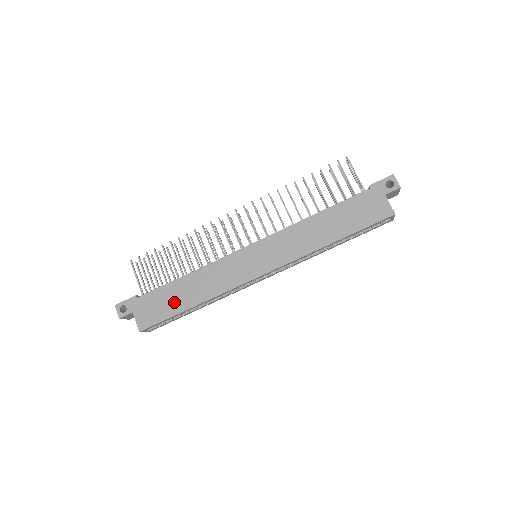
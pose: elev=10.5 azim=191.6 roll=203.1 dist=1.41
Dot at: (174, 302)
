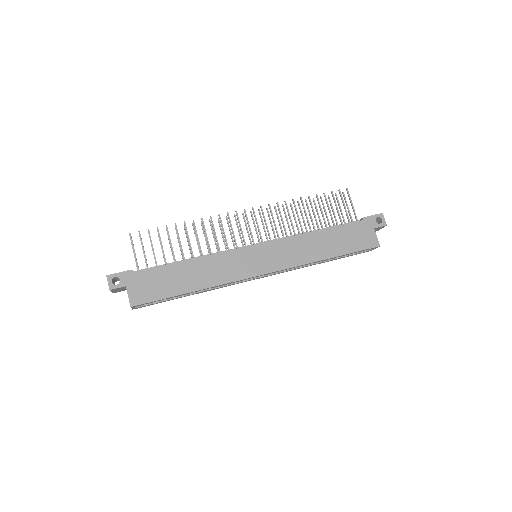
Dot at: (173, 284)
